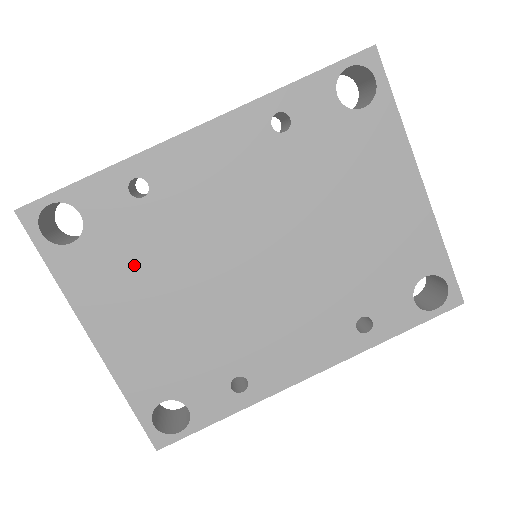
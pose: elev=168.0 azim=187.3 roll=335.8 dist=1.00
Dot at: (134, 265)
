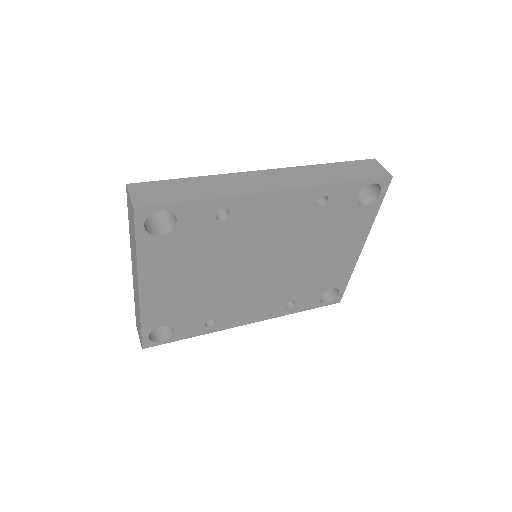
Dot at: (192, 255)
